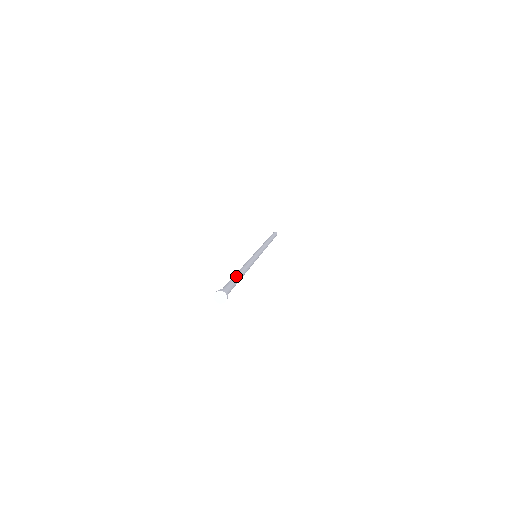
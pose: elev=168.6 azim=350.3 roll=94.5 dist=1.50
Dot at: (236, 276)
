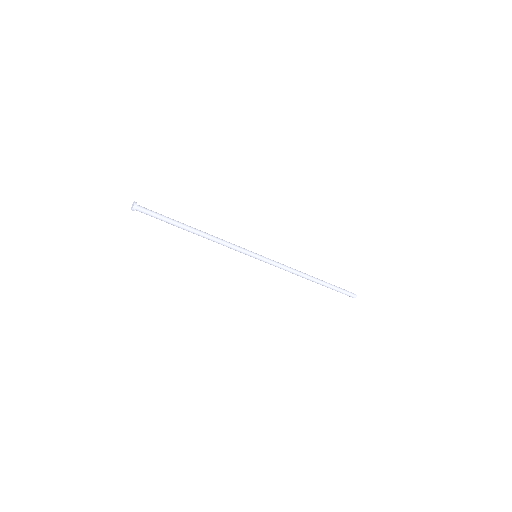
Dot at: (178, 221)
